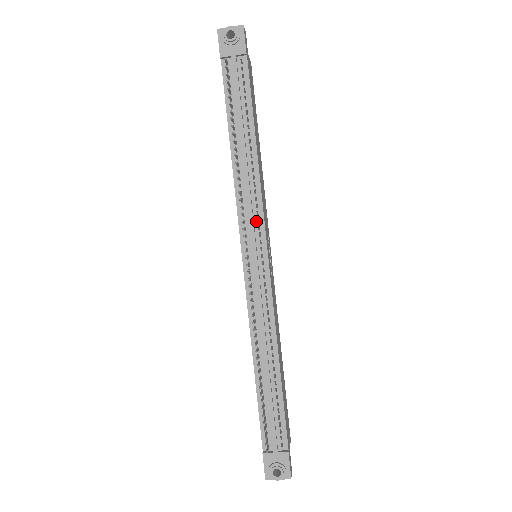
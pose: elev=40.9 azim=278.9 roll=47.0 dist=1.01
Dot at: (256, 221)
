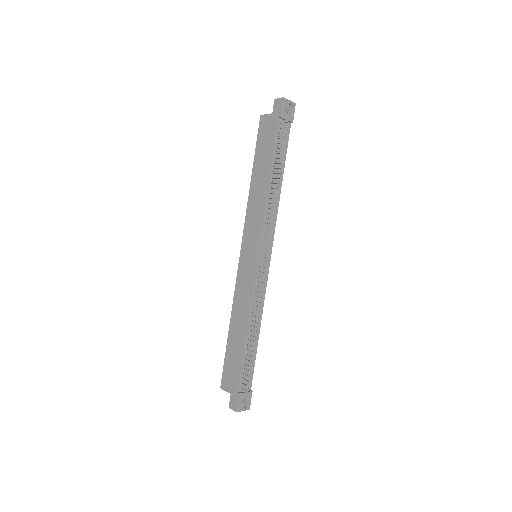
Dot at: (270, 234)
